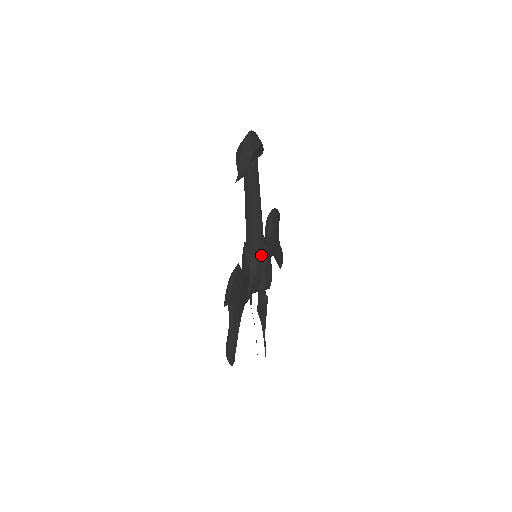
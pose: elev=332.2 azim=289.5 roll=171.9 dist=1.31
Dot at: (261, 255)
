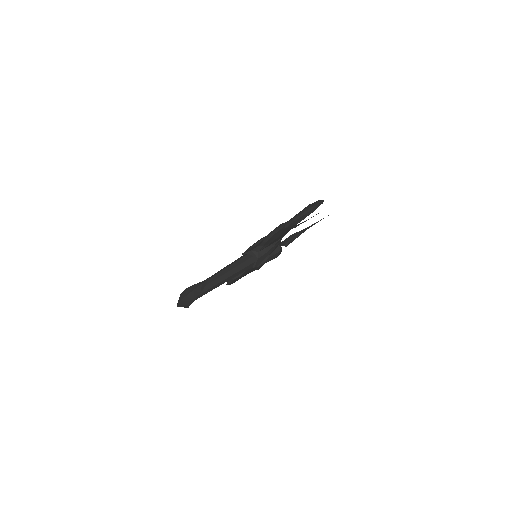
Dot at: occluded
